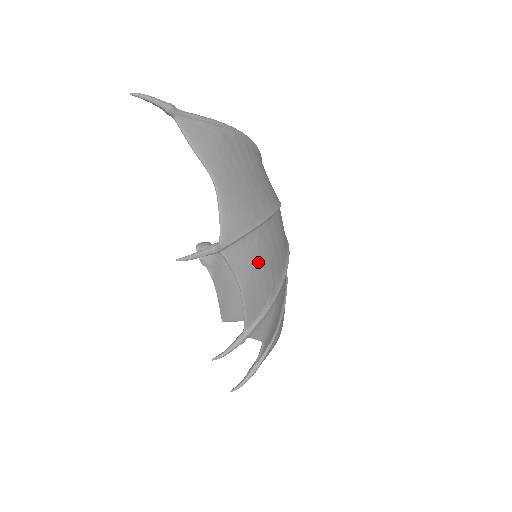
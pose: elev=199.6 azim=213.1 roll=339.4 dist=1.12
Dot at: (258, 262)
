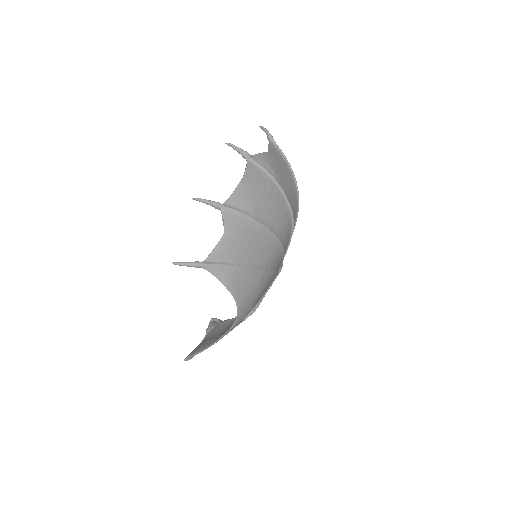
Dot at: (260, 187)
